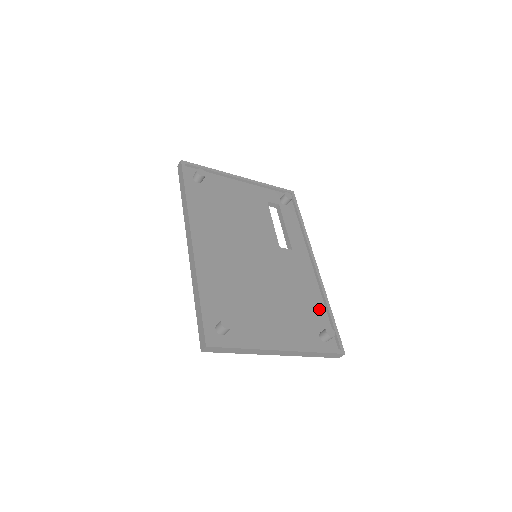
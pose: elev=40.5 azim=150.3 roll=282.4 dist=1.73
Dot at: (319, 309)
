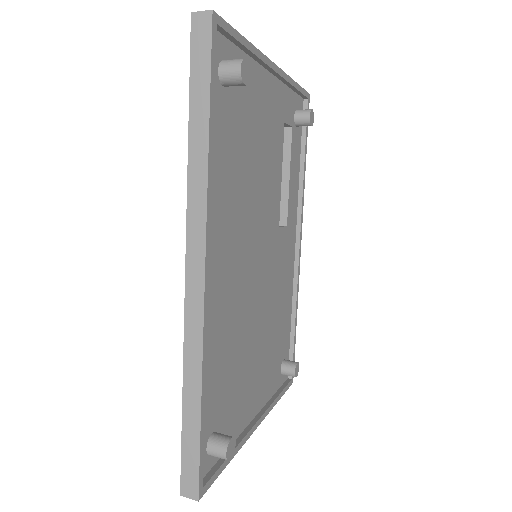
Dot at: (287, 324)
